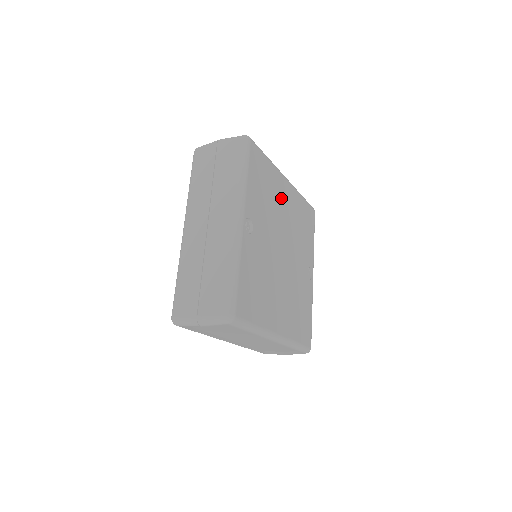
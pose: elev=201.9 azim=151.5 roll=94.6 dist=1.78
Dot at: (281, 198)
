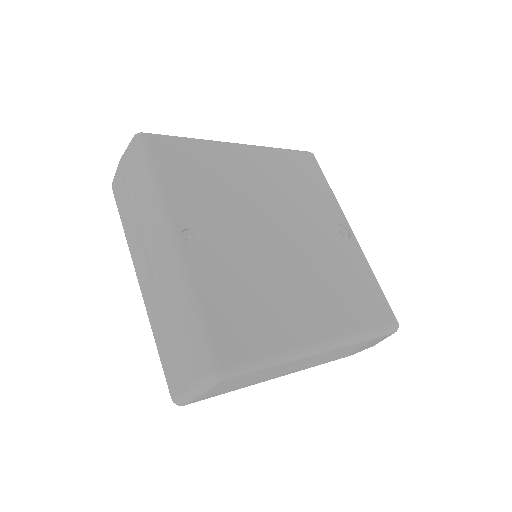
Dot at: (239, 172)
